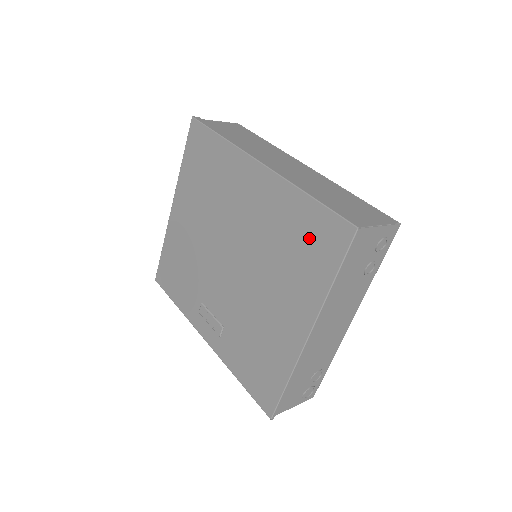
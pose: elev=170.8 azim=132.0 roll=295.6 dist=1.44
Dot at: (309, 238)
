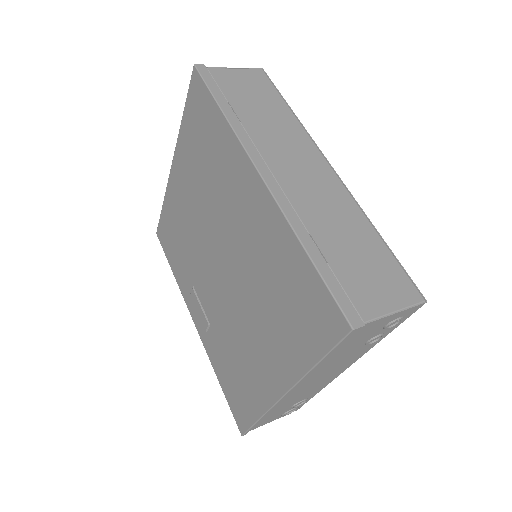
Dot at: (298, 301)
